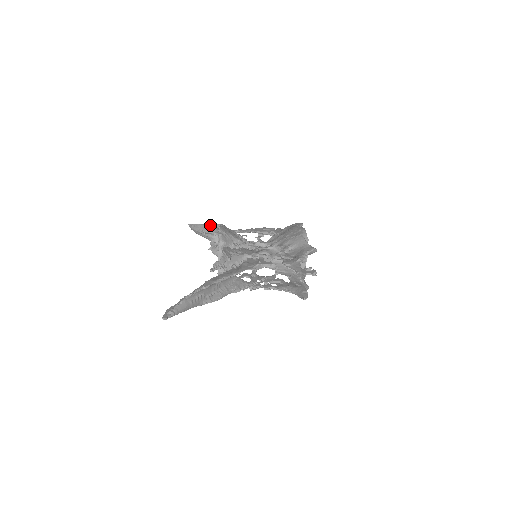
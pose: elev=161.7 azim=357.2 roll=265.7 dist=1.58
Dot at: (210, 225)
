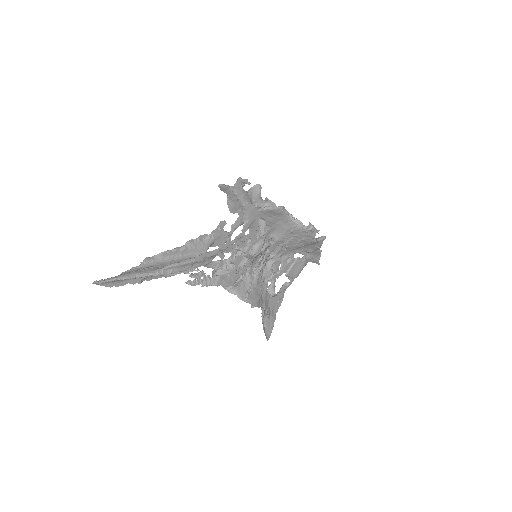
Dot at: occluded
